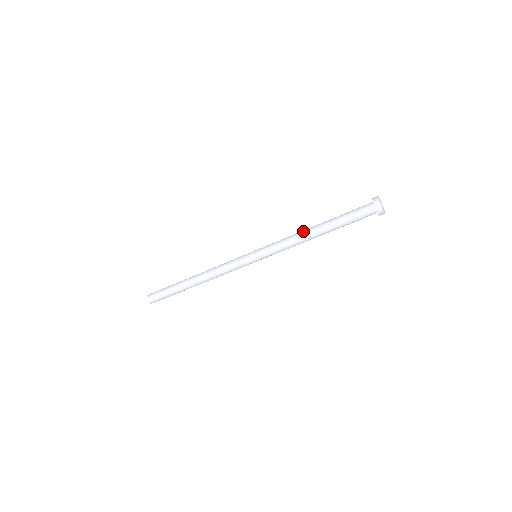
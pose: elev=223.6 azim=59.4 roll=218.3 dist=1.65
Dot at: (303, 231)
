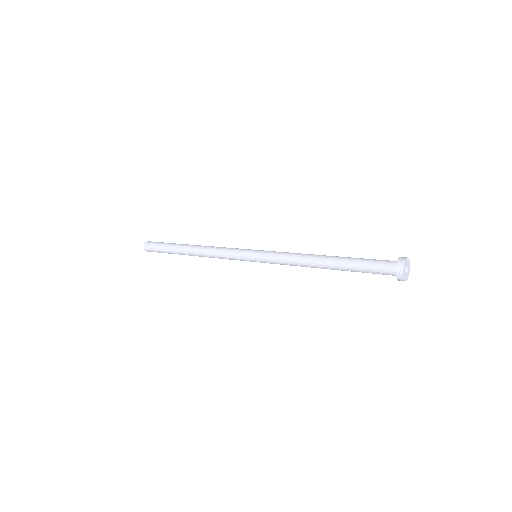
Dot at: (310, 266)
